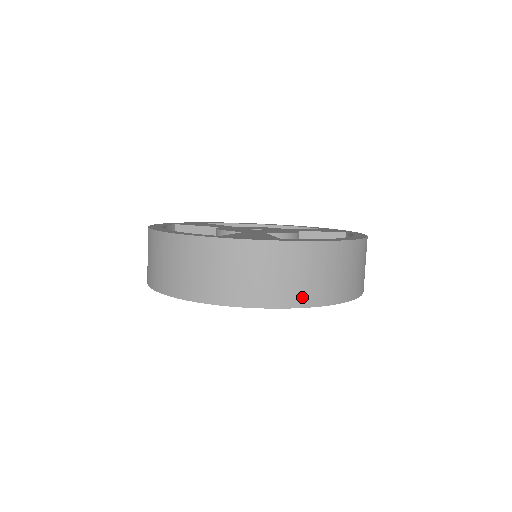
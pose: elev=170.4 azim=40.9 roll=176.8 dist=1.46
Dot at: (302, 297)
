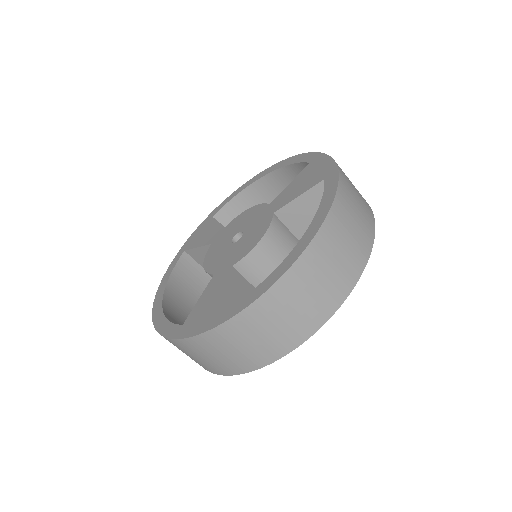
Dot at: (280, 348)
